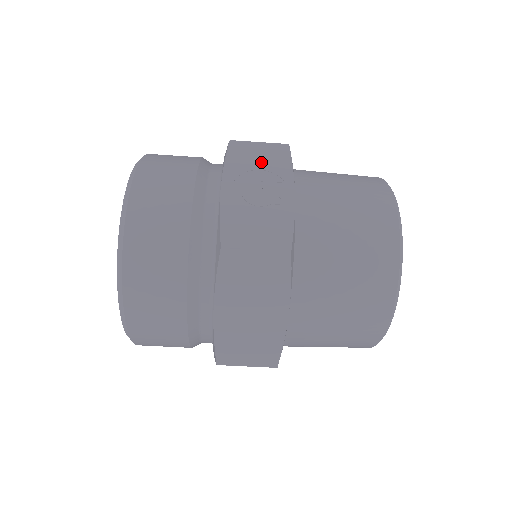
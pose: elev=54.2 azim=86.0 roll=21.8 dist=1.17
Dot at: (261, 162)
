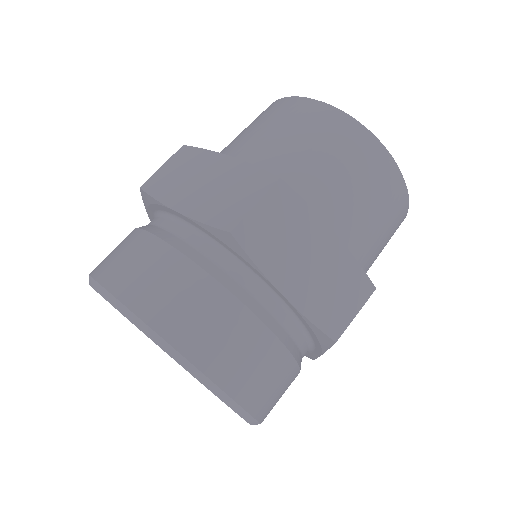
Dot at: occluded
